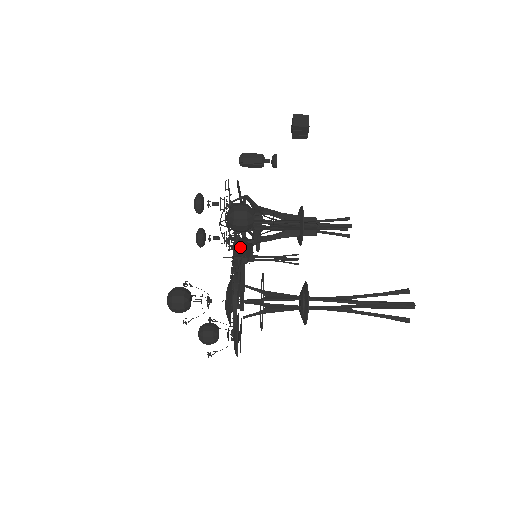
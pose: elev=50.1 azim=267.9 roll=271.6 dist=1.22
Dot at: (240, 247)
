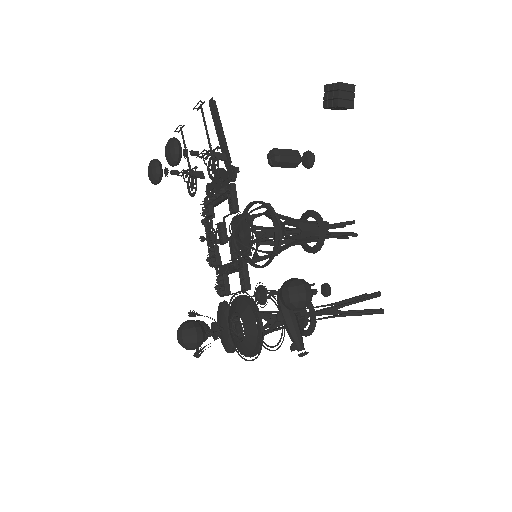
Dot at: (293, 330)
